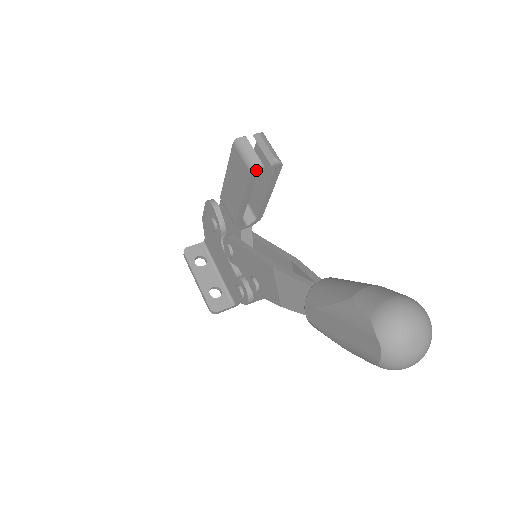
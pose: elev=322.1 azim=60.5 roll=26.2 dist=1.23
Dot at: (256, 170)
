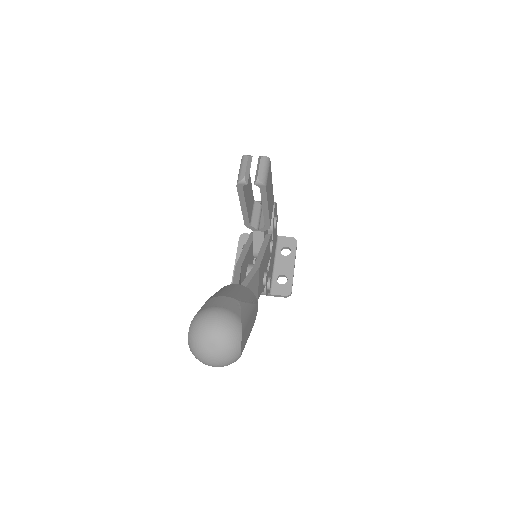
Dot at: (240, 184)
